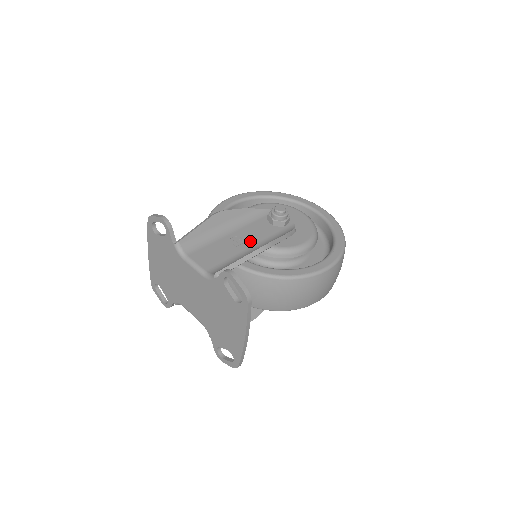
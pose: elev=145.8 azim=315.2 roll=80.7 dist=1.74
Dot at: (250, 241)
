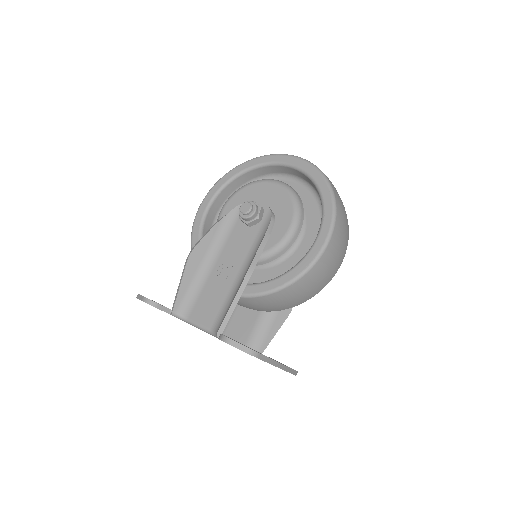
Dot at: (235, 264)
